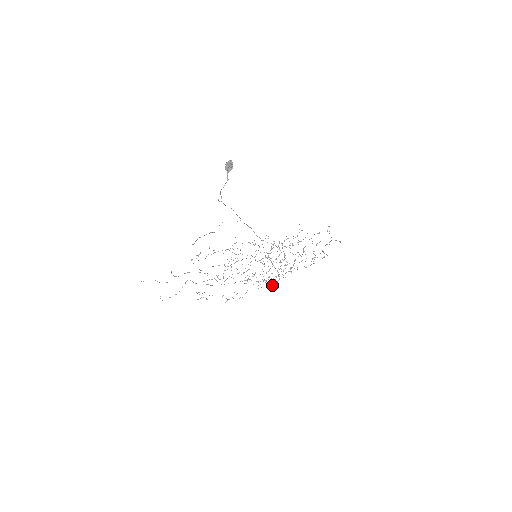
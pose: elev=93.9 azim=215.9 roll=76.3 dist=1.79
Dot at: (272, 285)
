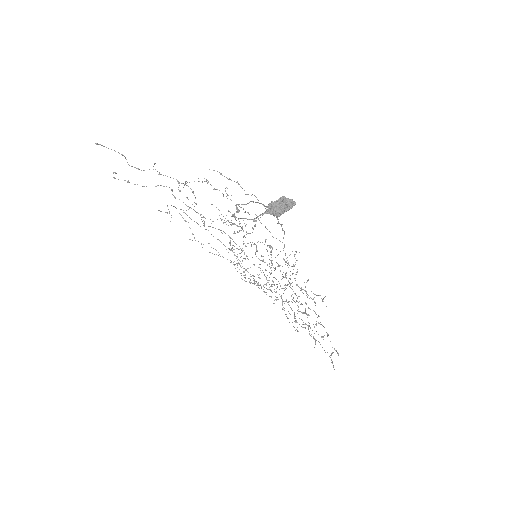
Dot at: occluded
